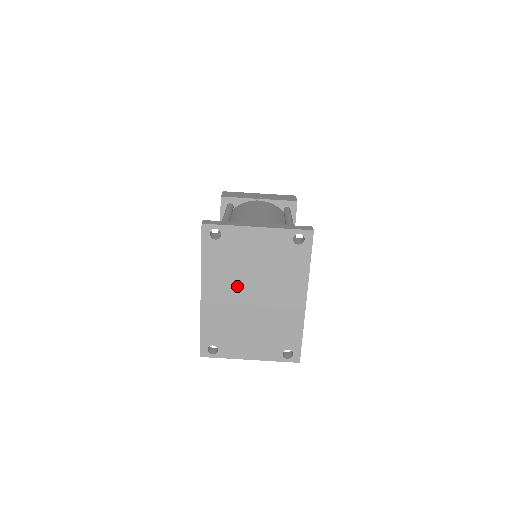
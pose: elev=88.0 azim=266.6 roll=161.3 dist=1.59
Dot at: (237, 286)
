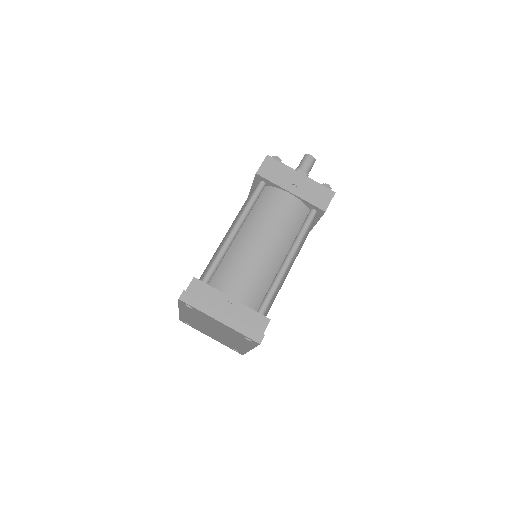
Dot at: (203, 323)
